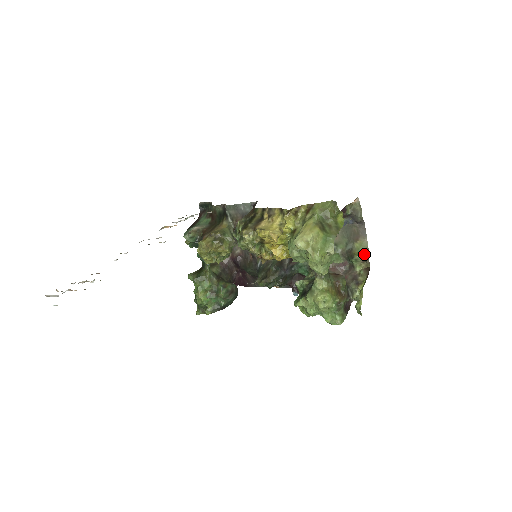
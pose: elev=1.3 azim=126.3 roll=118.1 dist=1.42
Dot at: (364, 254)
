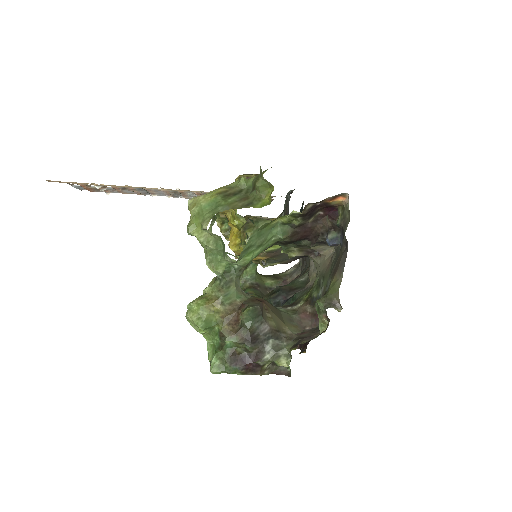
Dot at: (327, 302)
